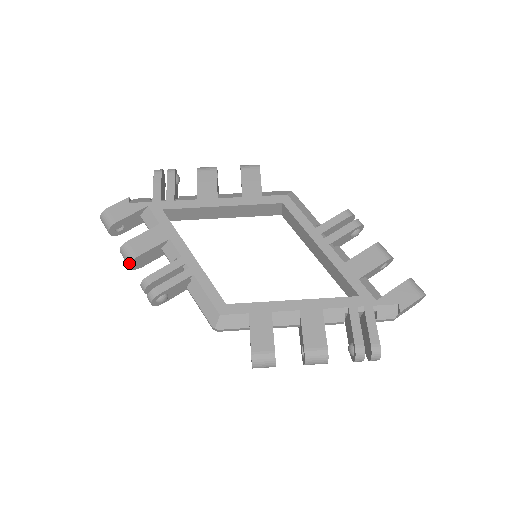
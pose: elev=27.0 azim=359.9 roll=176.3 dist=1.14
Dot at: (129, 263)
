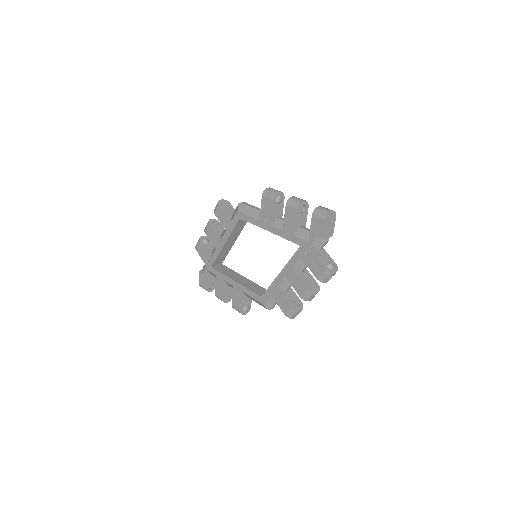
Dot at: occluded
